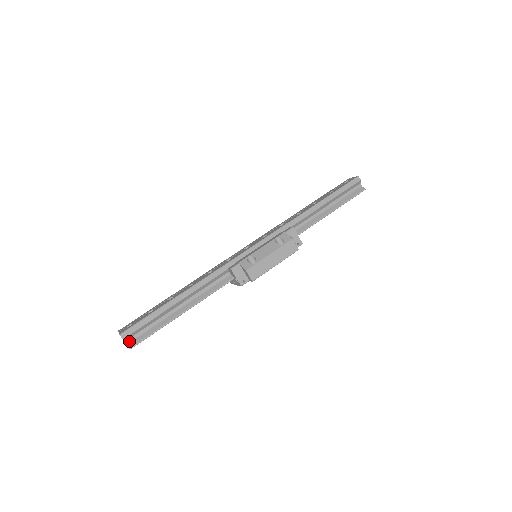
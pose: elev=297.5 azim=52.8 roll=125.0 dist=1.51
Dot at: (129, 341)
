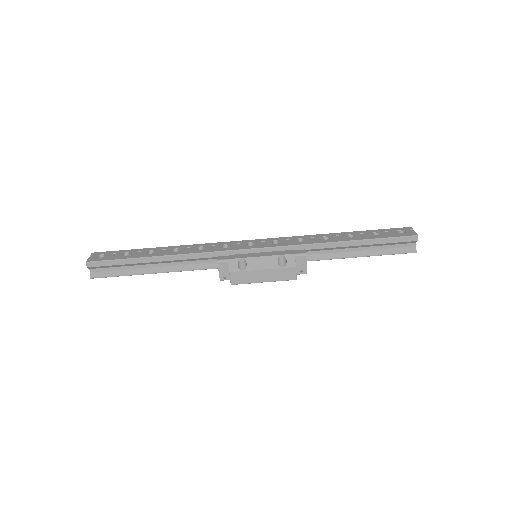
Dot at: (94, 270)
